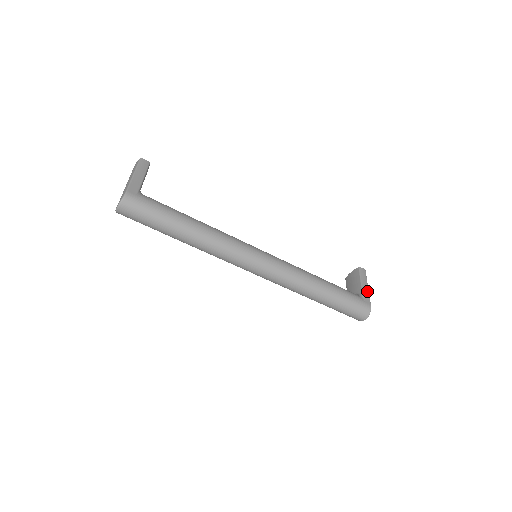
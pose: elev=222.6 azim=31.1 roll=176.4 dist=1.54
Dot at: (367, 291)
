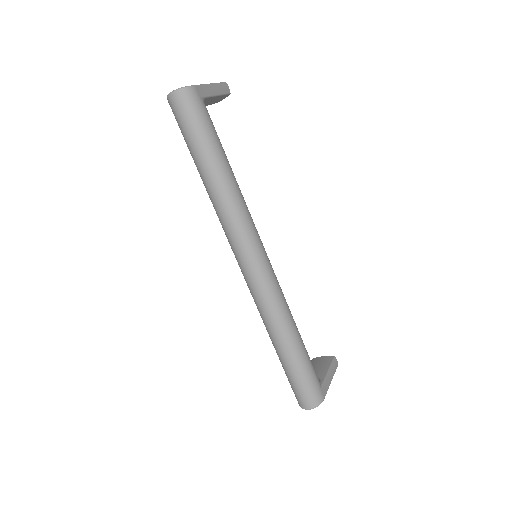
Dot at: (329, 383)
